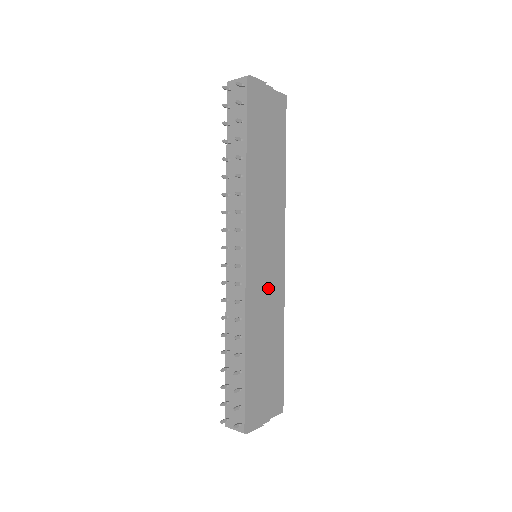
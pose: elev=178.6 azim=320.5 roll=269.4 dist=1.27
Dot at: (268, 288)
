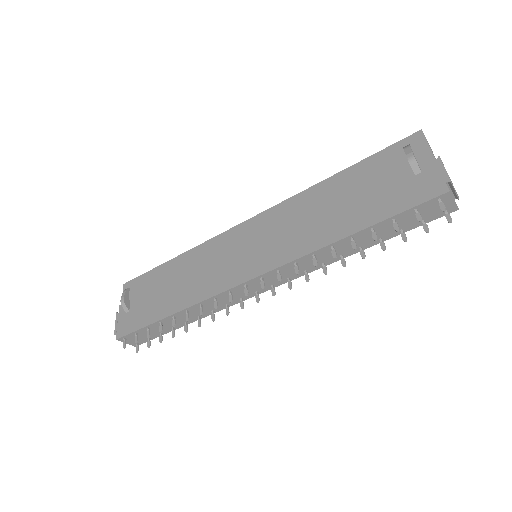
Dot at: occluded
